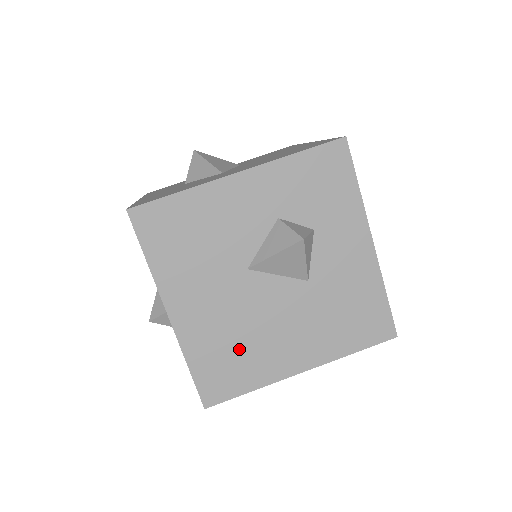
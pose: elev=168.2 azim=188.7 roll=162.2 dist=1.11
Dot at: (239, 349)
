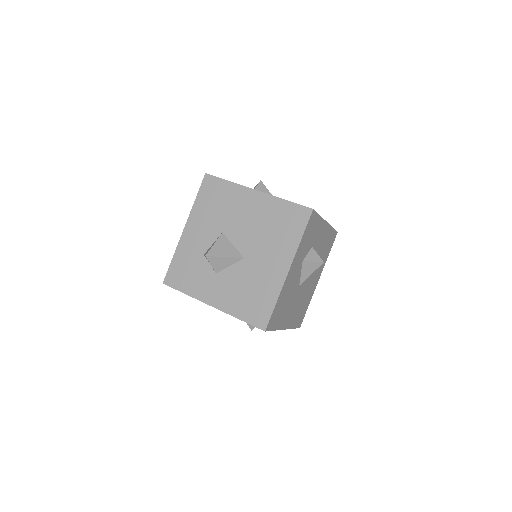
Dot at: (303, 304)
